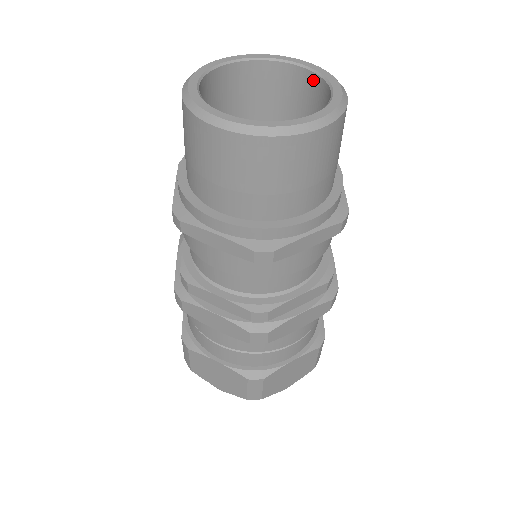
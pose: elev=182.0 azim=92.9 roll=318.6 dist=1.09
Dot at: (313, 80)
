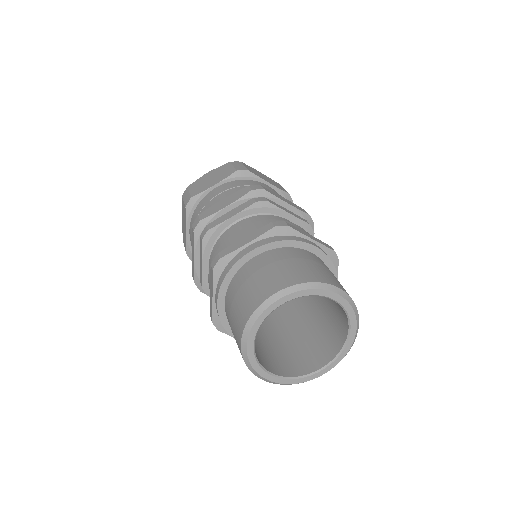
Dot at: (341, 307)
